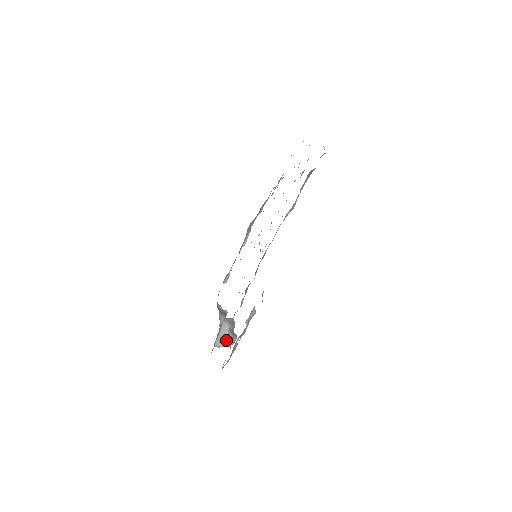
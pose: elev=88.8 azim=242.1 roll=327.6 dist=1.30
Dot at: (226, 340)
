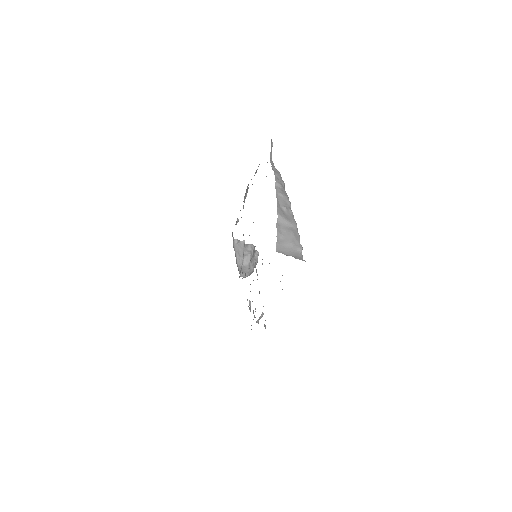
Dot at: (248, 274)
